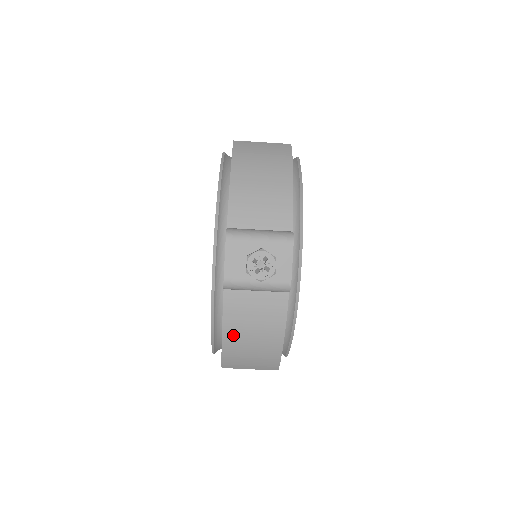
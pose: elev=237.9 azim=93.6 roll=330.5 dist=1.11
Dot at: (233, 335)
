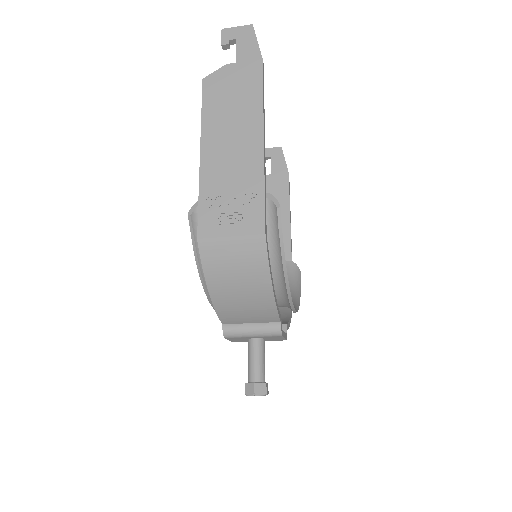
Dot at: occluded
